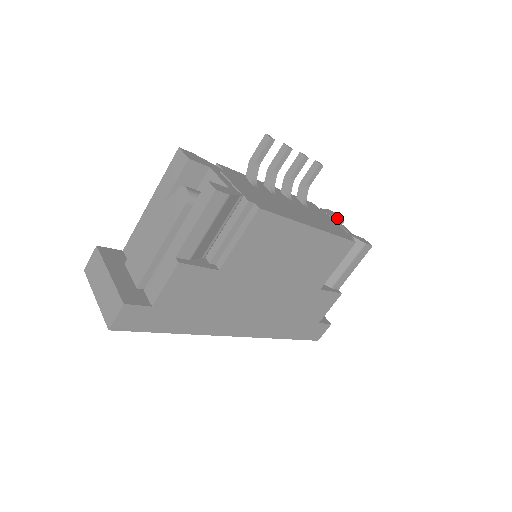
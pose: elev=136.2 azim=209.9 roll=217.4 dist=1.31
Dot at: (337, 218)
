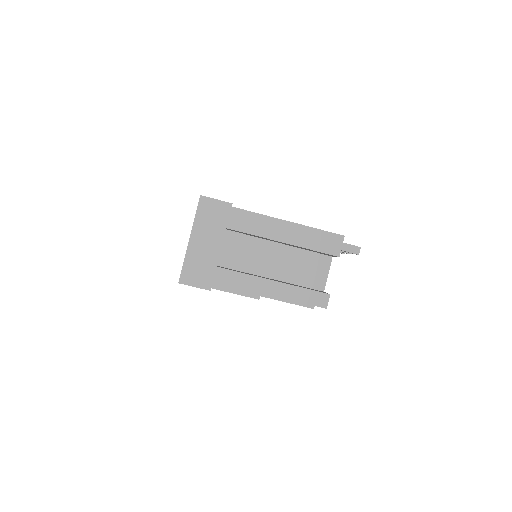
Dot at: occluded
